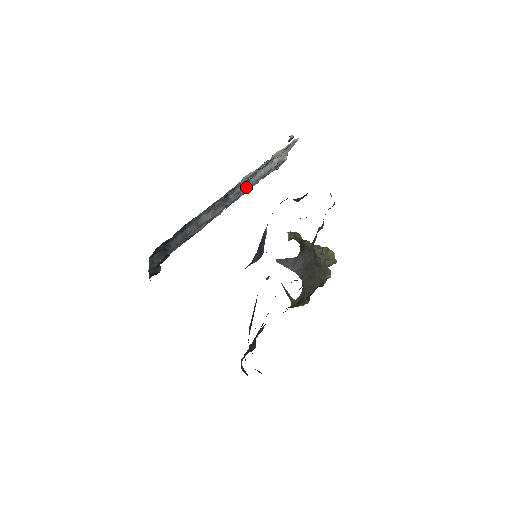
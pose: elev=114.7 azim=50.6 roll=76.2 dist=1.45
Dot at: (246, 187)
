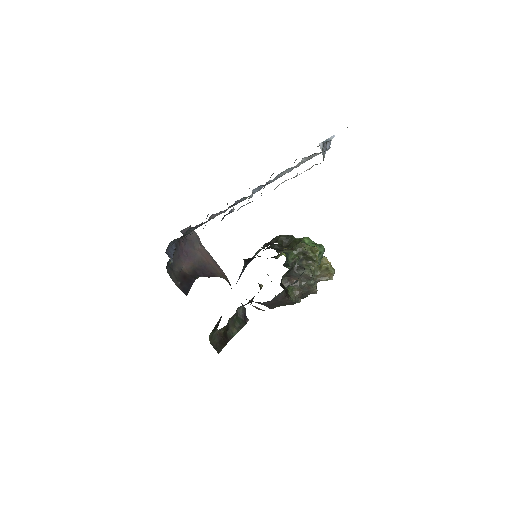
Dot at: (265, 185)
